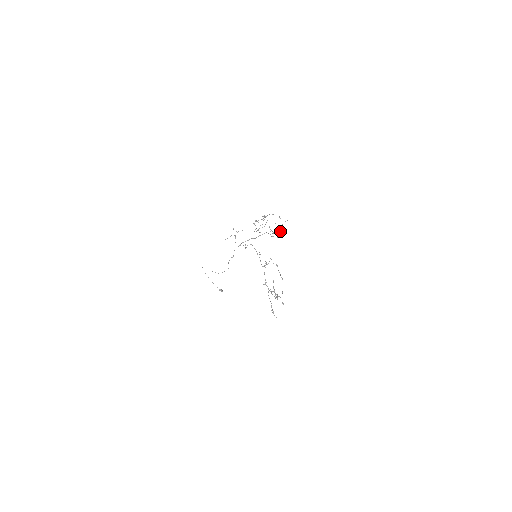
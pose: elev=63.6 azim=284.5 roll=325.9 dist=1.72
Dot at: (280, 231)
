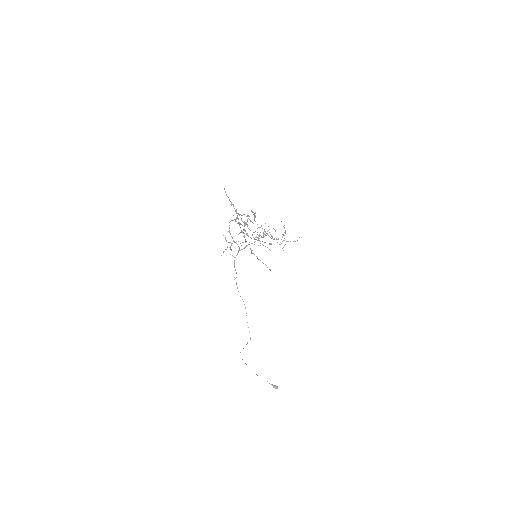
Dot at: (285, 233)
